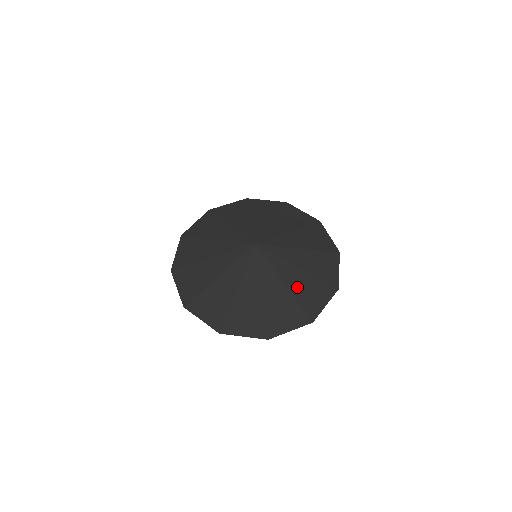
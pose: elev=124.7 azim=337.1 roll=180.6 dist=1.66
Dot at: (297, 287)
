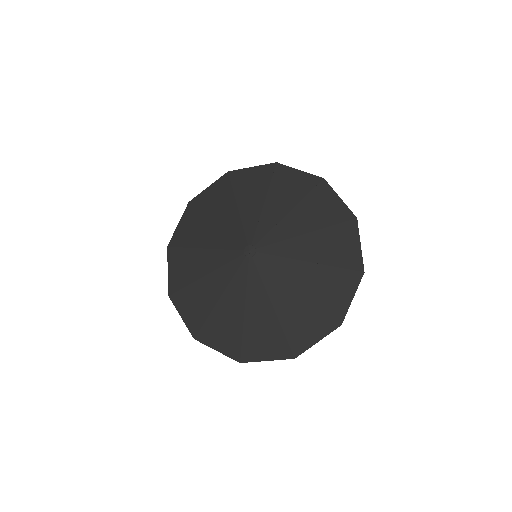
Dot at: (254, 322)
